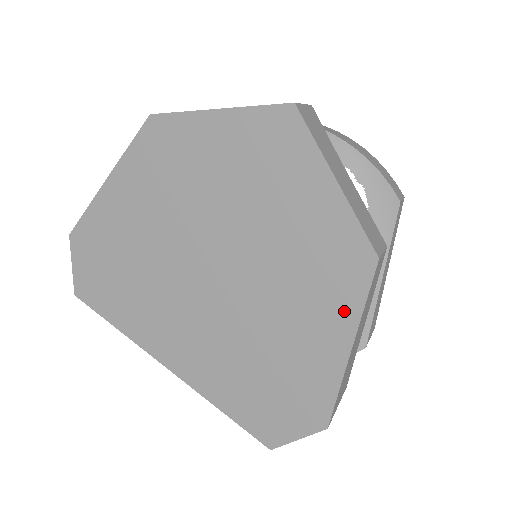
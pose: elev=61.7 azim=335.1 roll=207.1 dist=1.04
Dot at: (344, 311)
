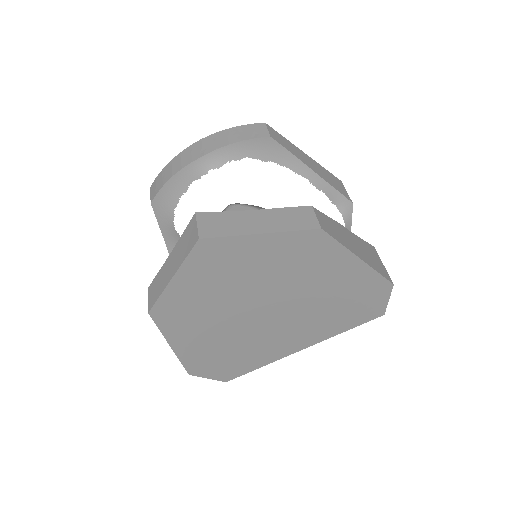
Dot at: (337, 255)
